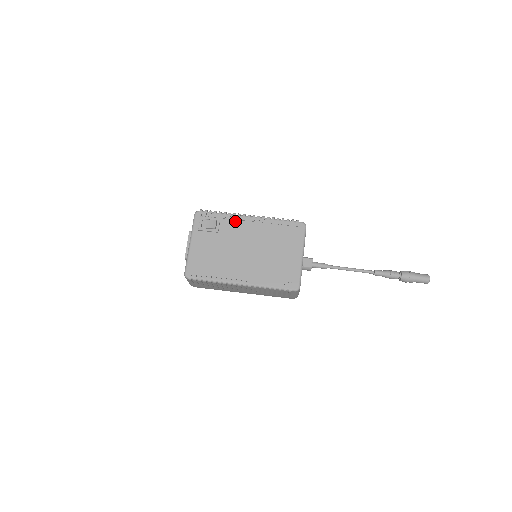
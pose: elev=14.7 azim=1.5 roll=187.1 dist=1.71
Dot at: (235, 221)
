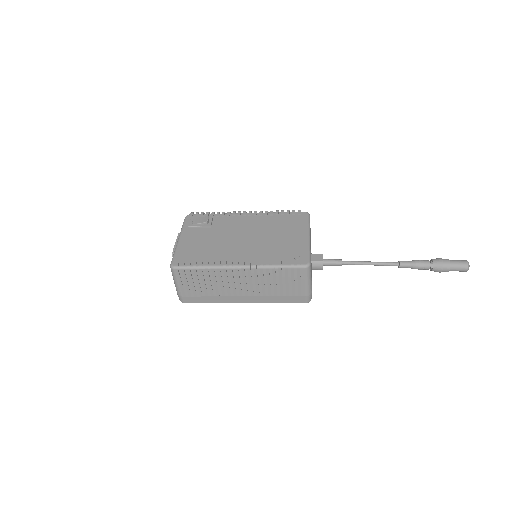
Dot at: (230, 217)
